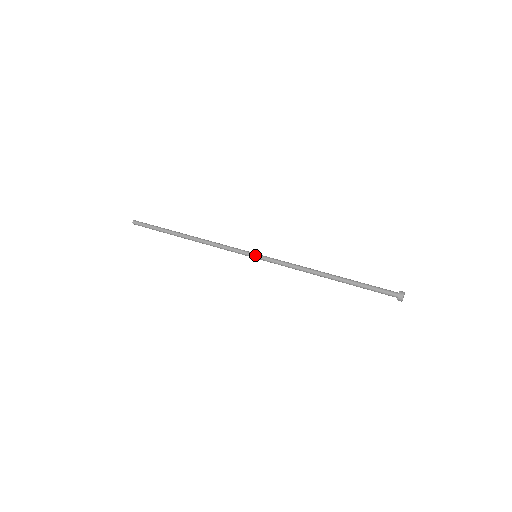
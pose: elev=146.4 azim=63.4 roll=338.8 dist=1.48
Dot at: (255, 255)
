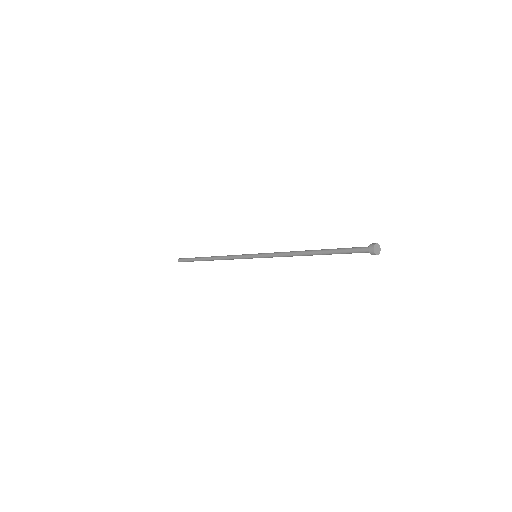
Dot at: occluded
